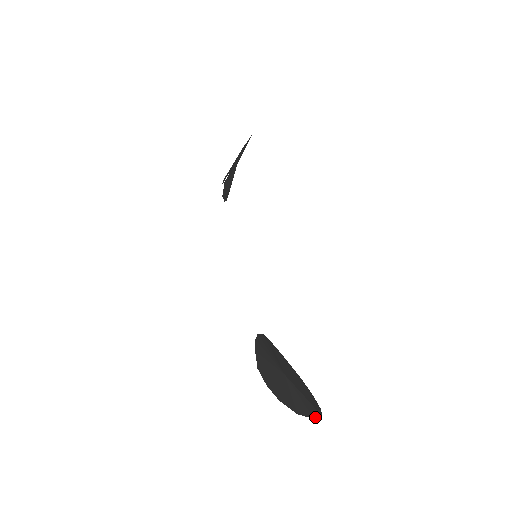
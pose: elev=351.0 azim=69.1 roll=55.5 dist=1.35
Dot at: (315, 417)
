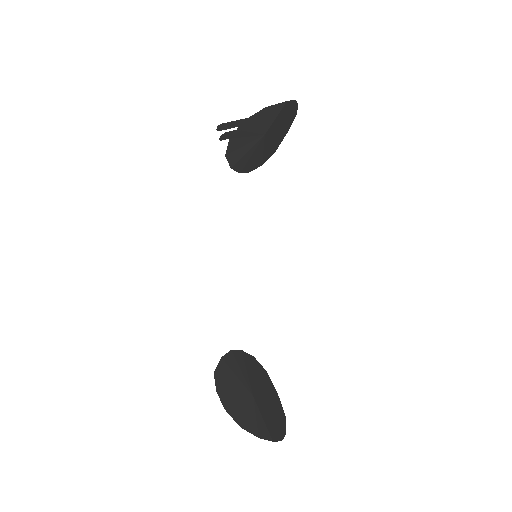
Dot at: (262, 438)
